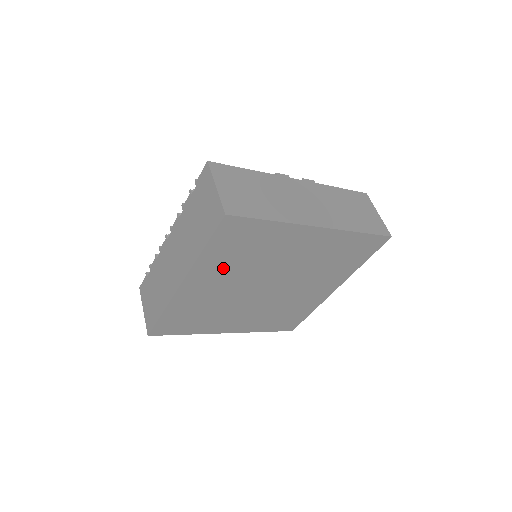
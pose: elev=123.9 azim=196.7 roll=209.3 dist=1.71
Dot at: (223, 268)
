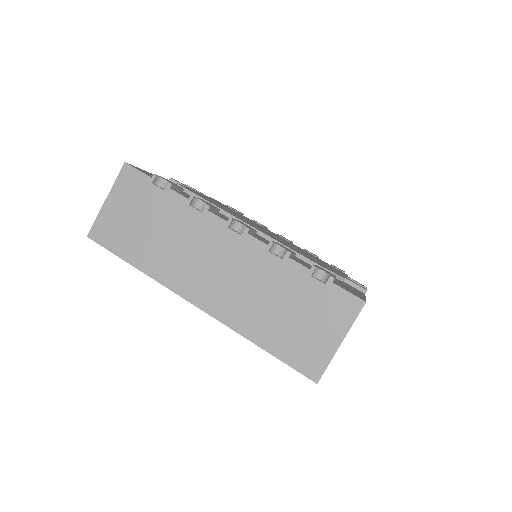
Dot at: occluded
